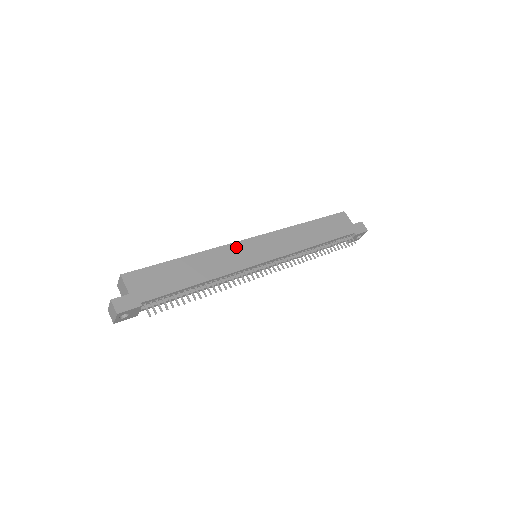
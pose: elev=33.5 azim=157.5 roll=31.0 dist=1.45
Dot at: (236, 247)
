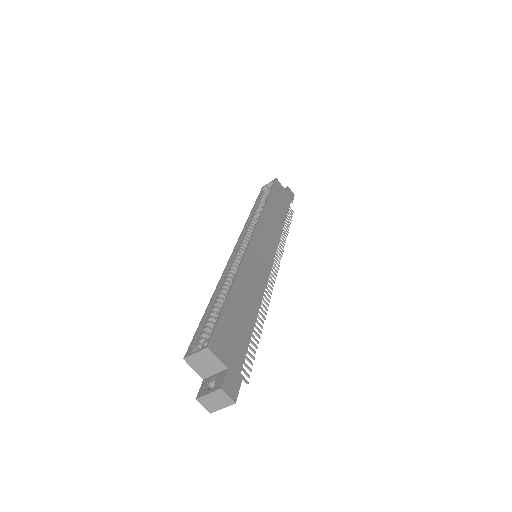
Dot at: (251, 254)
